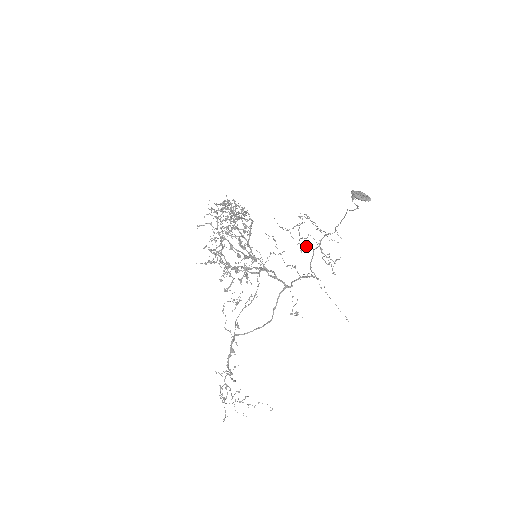
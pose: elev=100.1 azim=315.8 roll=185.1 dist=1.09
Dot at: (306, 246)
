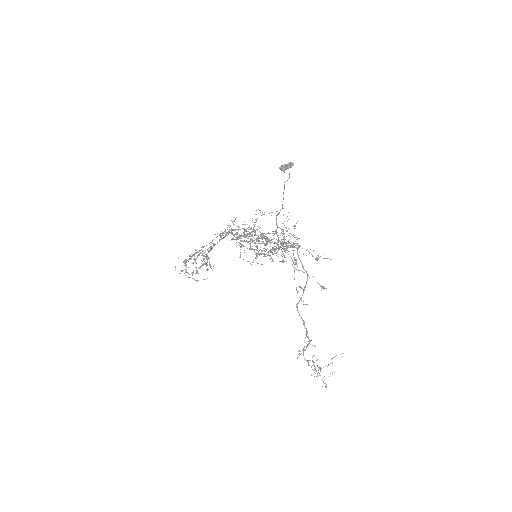
Dot at: (273, 231)
